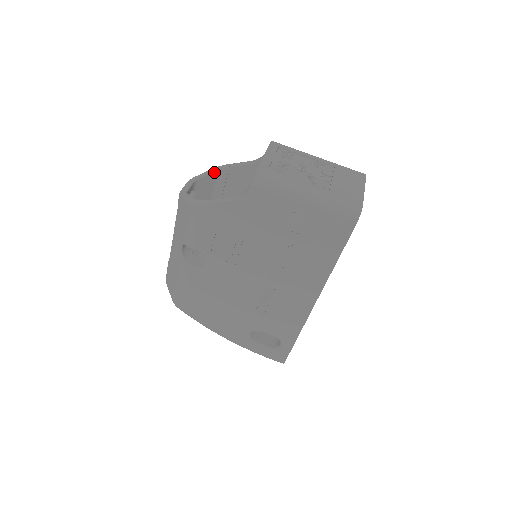
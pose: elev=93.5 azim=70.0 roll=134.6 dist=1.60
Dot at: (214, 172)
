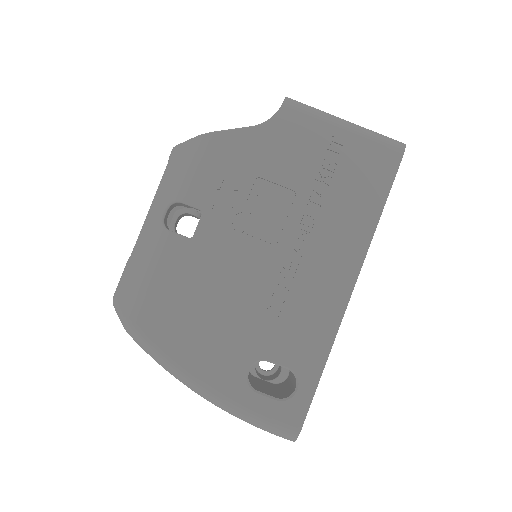
Dot at: occluded
